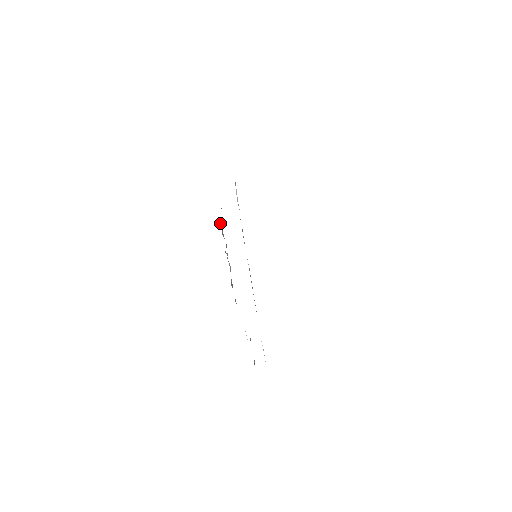
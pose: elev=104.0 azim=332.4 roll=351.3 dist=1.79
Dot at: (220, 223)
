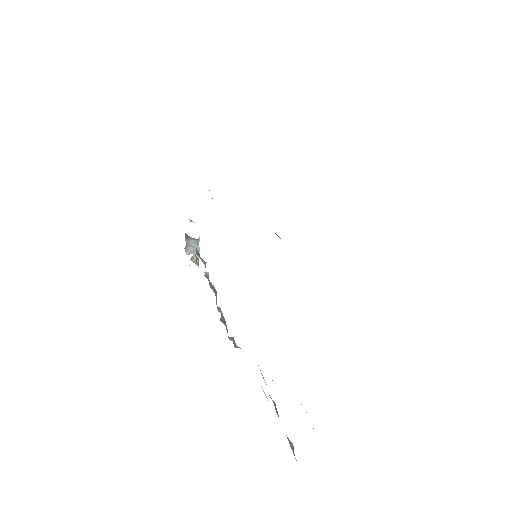
Dot at: (191, 242)
